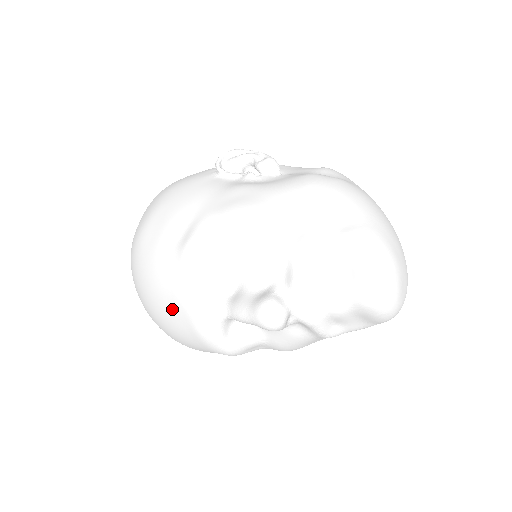
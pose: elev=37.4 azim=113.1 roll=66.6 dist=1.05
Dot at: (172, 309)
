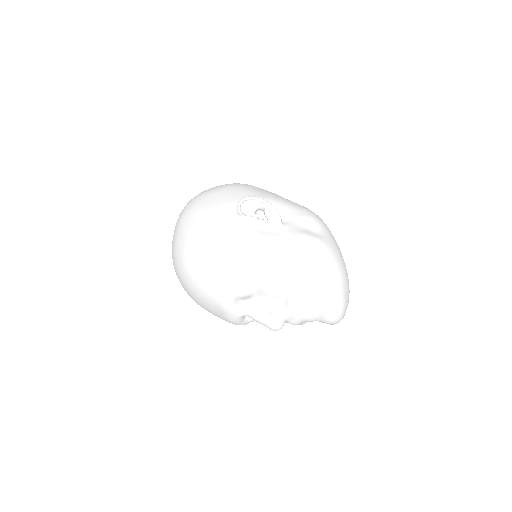
Dot at: (212, 306)
